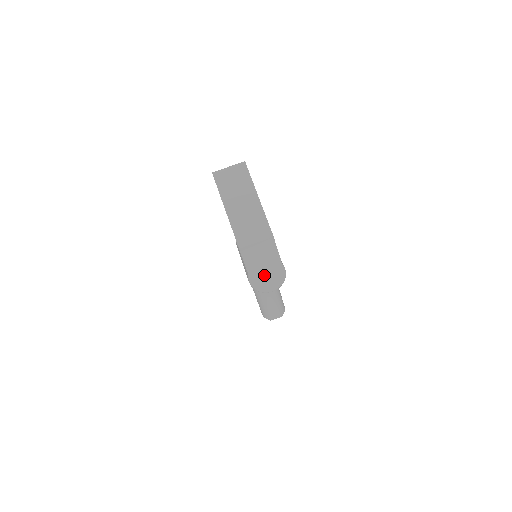
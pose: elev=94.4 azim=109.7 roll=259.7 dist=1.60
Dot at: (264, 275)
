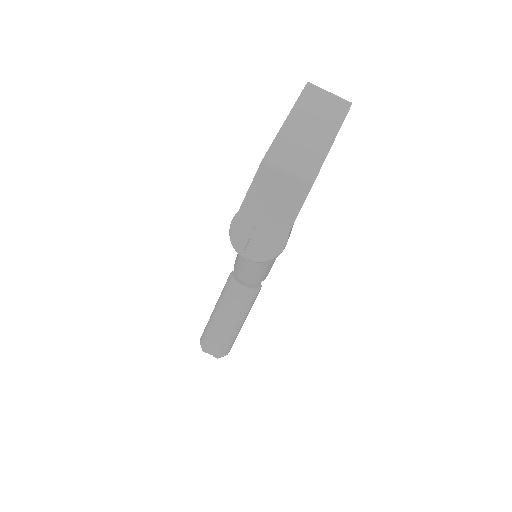
Dot at: (257, 225)
